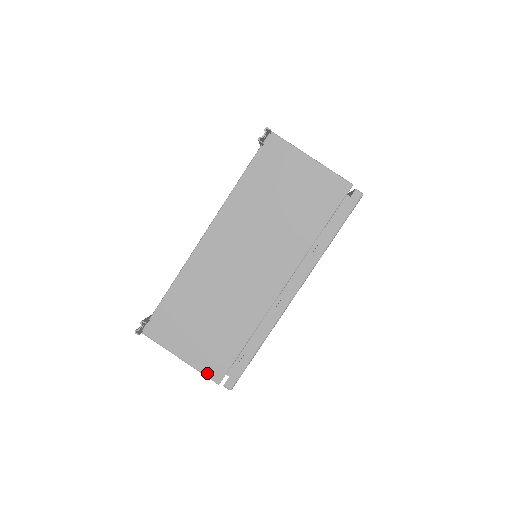
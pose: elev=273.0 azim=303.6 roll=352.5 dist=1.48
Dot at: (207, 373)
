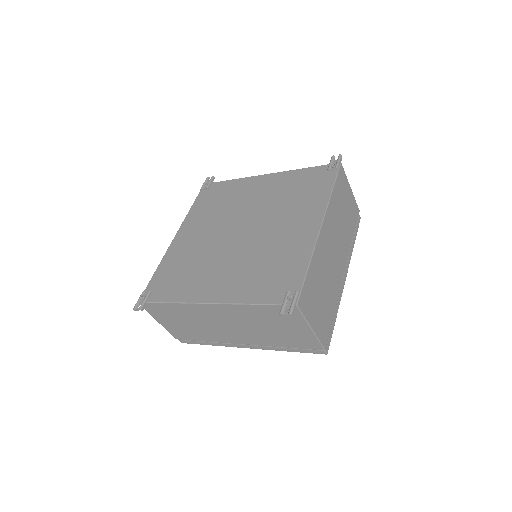
Dot at: (171, 333)
